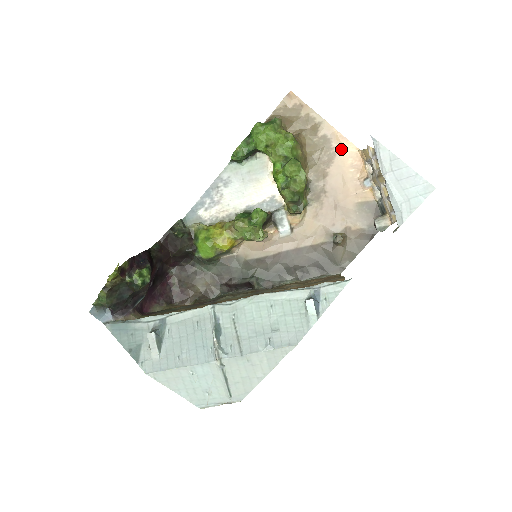
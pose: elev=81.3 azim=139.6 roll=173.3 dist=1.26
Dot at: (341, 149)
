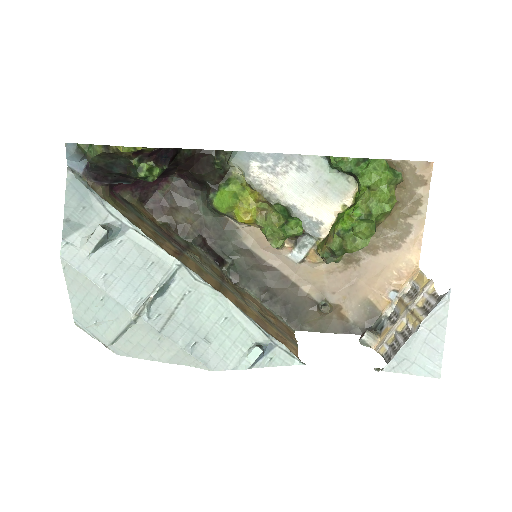
Dot at: (408, 249)
